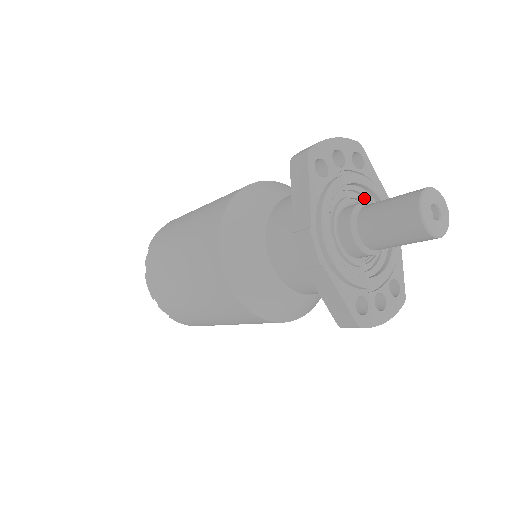
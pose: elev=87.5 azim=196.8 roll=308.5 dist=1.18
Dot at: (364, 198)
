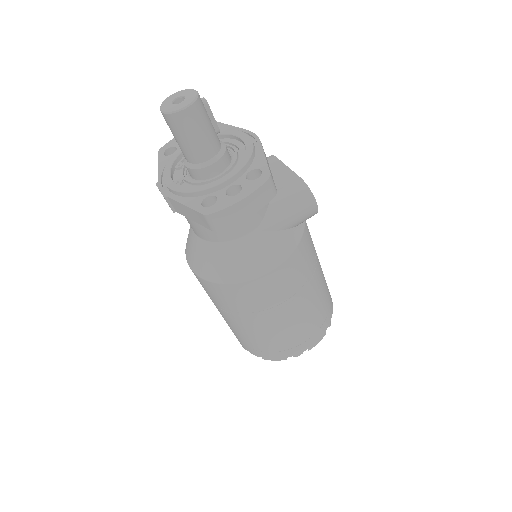
Dot at: occluded
